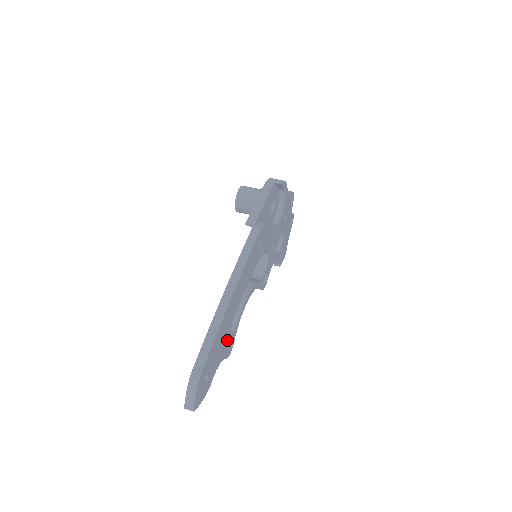
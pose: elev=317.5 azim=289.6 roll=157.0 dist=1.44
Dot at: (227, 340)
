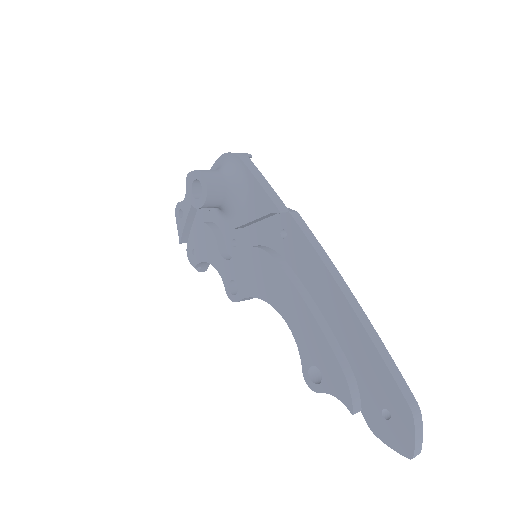
Dot at: occluded
